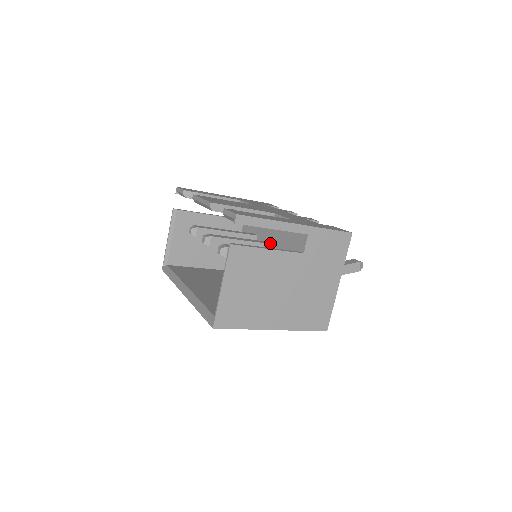
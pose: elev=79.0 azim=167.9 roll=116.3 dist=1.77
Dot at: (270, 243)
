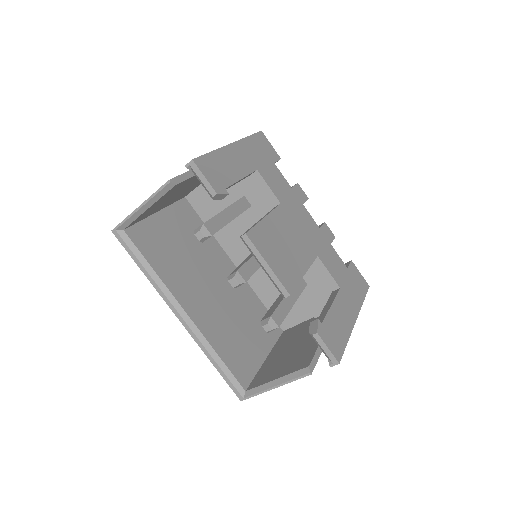
Dot at: occluded
